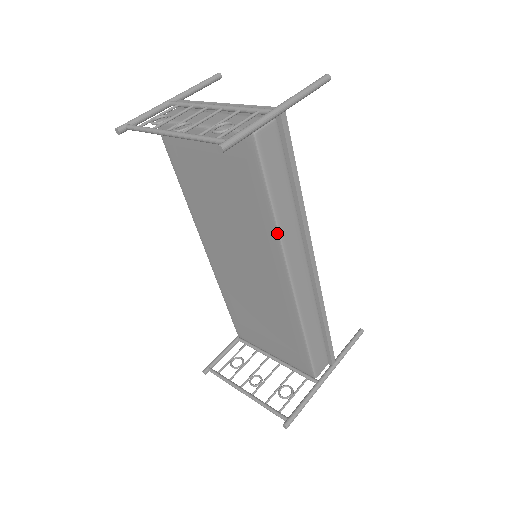
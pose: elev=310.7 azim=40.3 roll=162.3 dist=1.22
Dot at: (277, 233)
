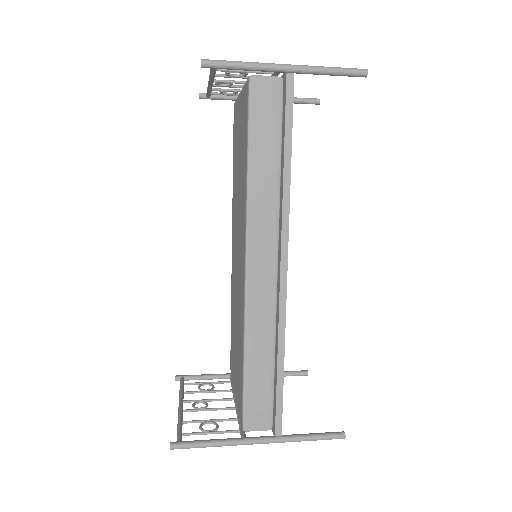
Dot at: (246, 195)
